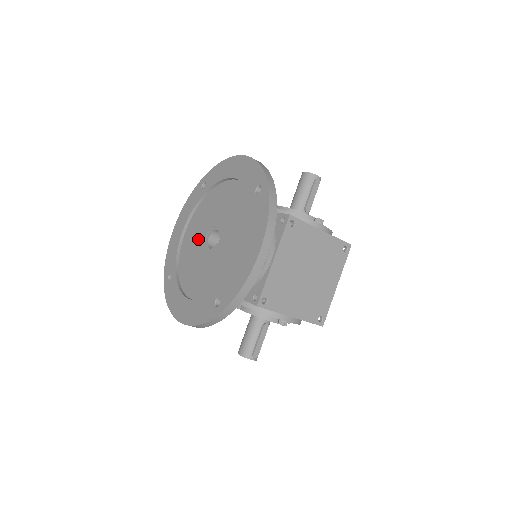
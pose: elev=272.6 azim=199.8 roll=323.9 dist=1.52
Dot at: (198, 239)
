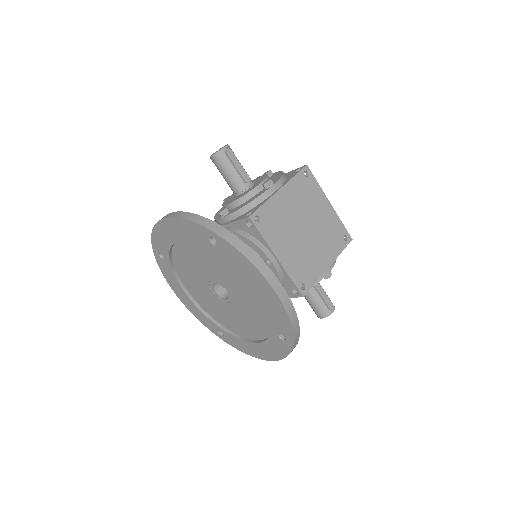
Dot at: (208, 297)
